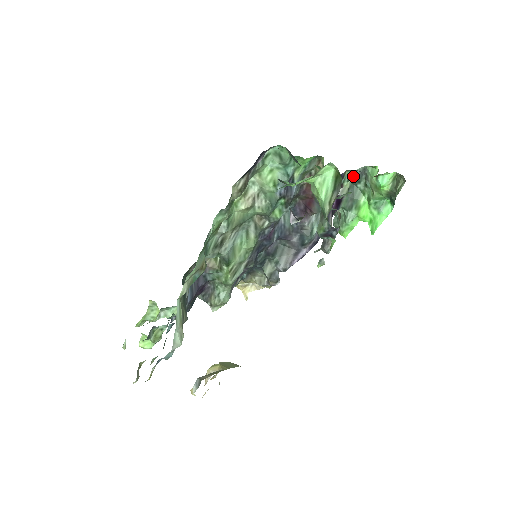
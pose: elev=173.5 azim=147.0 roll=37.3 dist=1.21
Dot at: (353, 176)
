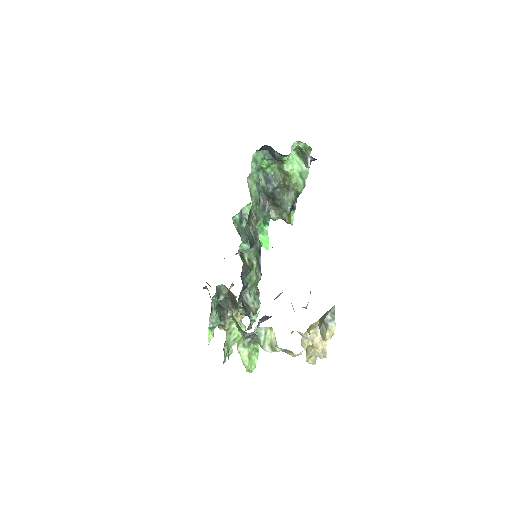
Dot at: (238, 219)
